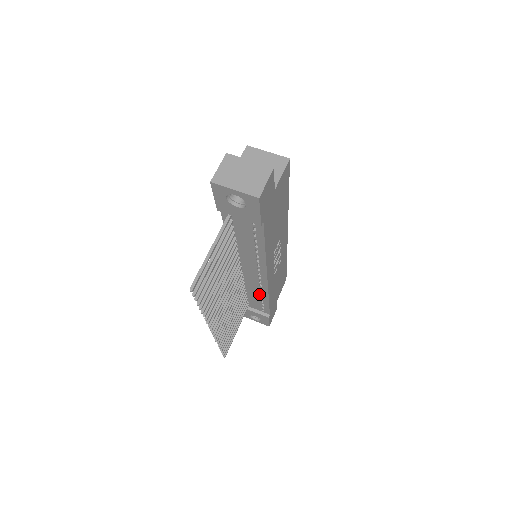
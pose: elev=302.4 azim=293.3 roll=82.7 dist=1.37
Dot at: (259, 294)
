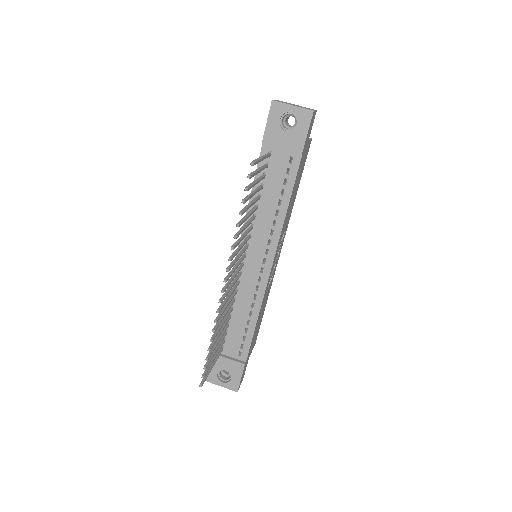
Dot at: (248, 312)
